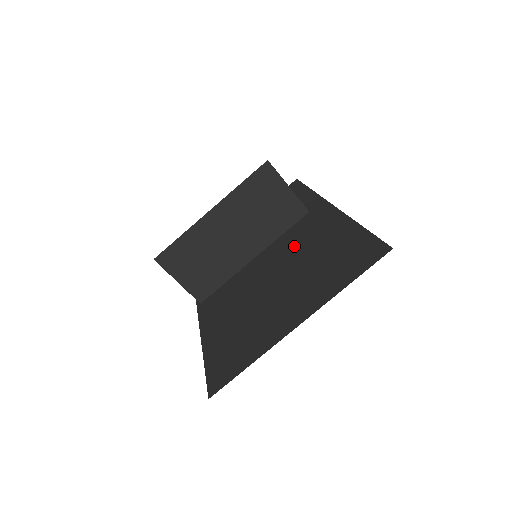
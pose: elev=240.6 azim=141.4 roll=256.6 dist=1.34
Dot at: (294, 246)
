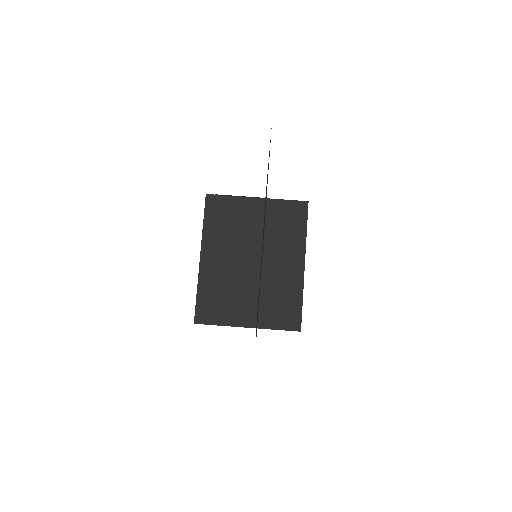
Dot at: occluded
